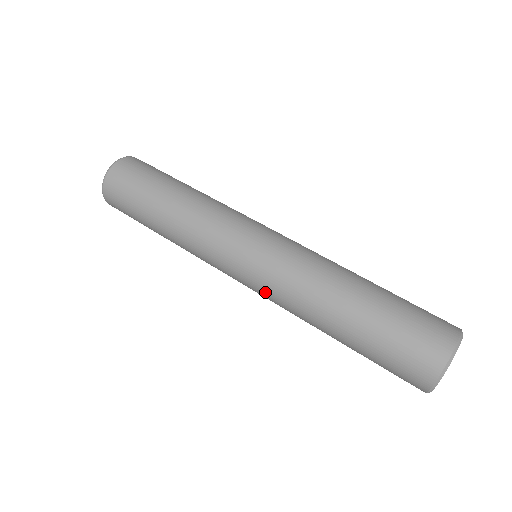
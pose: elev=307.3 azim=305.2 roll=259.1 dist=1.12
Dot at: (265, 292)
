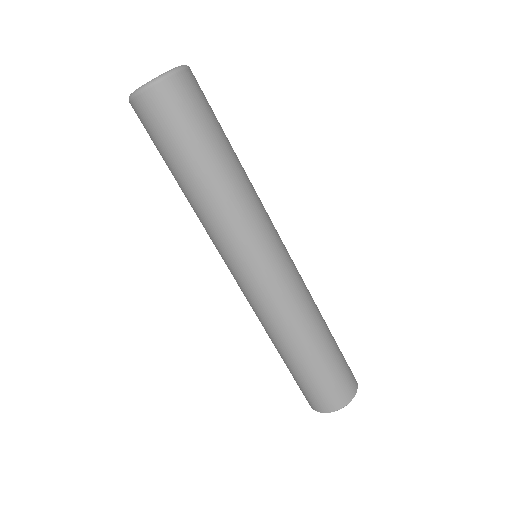
Dot at: occluded
